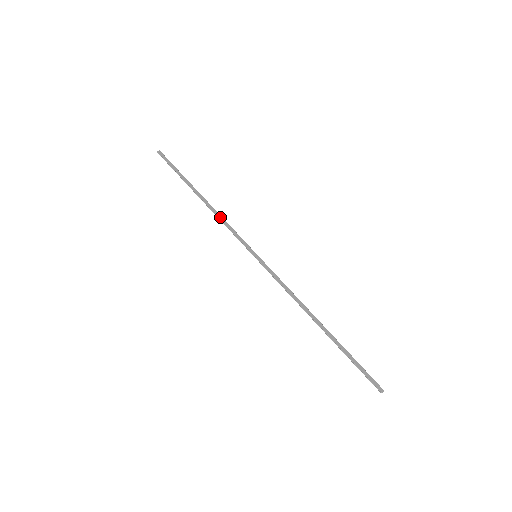
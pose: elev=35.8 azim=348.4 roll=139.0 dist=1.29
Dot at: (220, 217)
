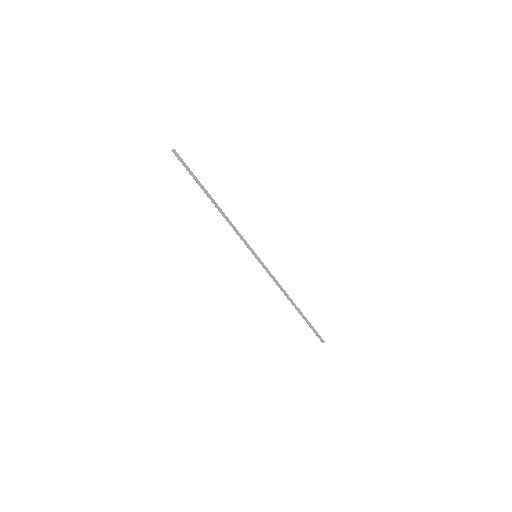
Dot at: (230, 223)
